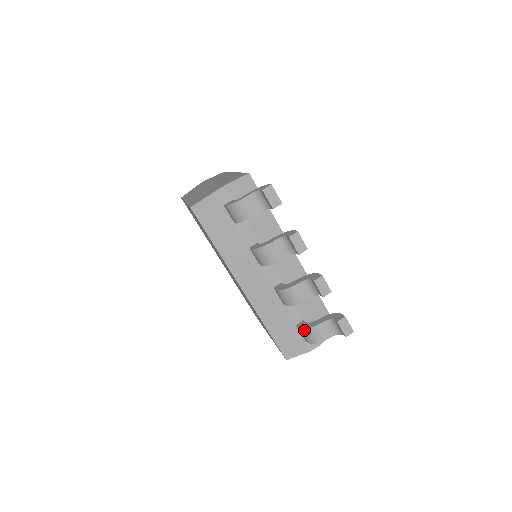
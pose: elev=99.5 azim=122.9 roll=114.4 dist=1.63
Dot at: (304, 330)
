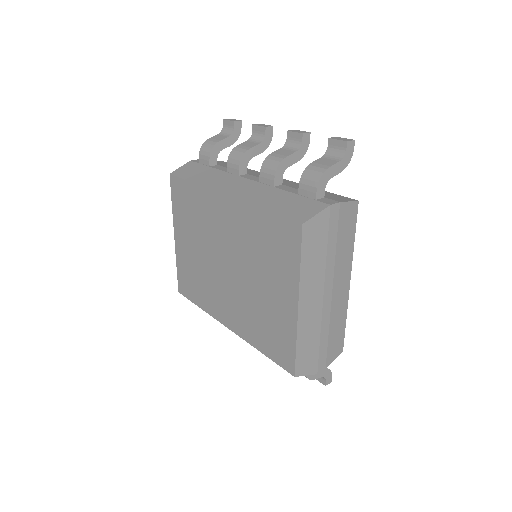
Dot at: (303, 175)
